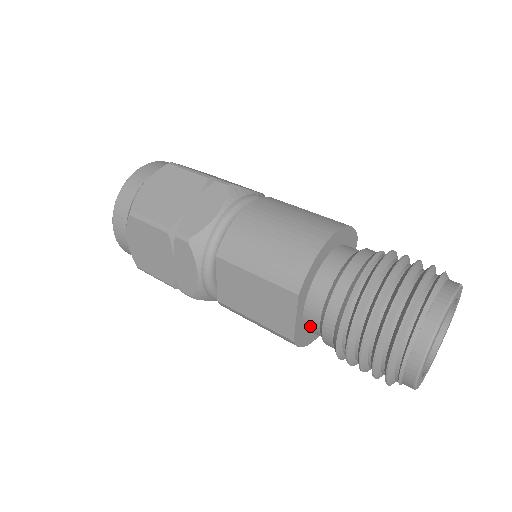
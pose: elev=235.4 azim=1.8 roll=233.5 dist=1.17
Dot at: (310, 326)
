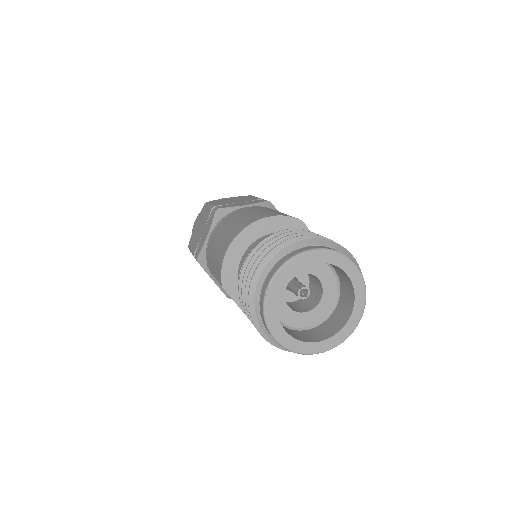
Dot at: occluded
